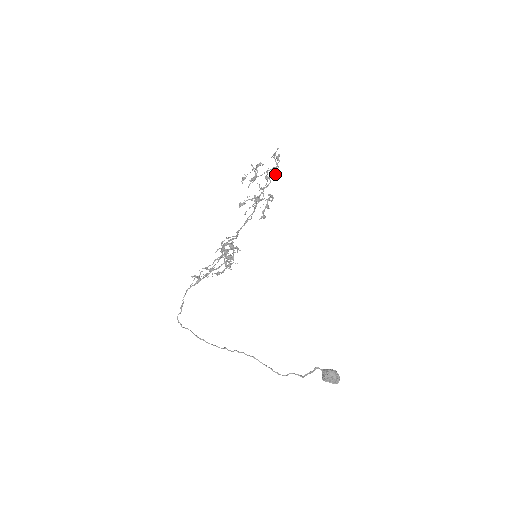
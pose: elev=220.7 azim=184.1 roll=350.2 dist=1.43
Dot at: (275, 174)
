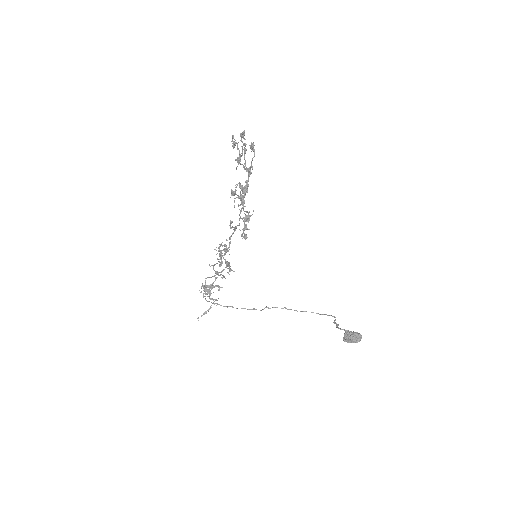
Dot at: (245, 190)
